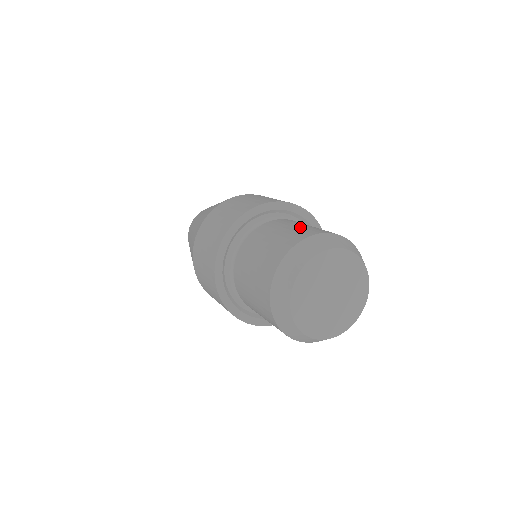
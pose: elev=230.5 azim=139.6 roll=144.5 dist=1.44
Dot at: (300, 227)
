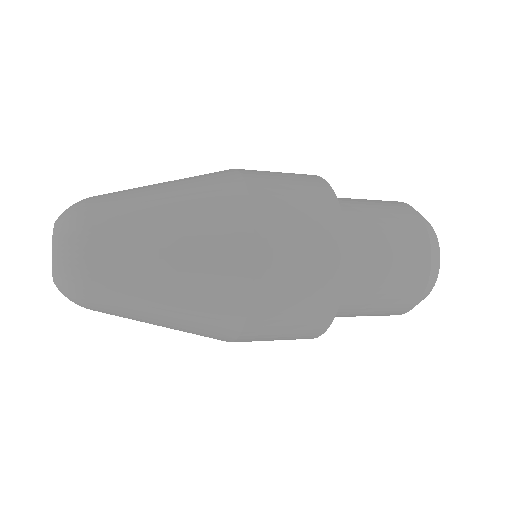
Dot at: (392, 220)
